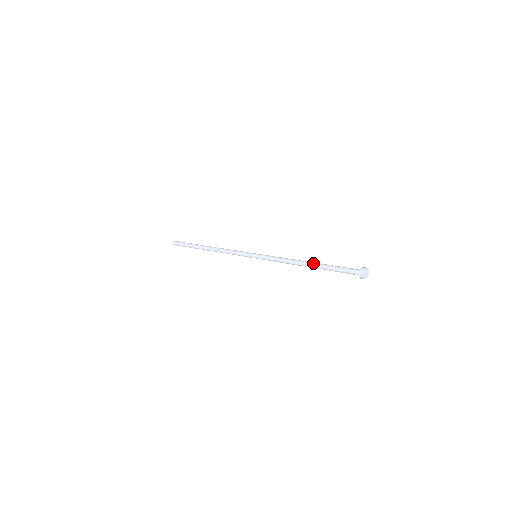
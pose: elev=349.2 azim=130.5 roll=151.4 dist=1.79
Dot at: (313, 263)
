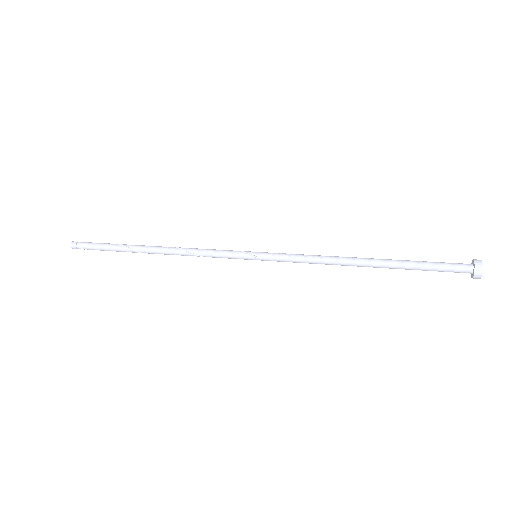
Dot at: occluded
